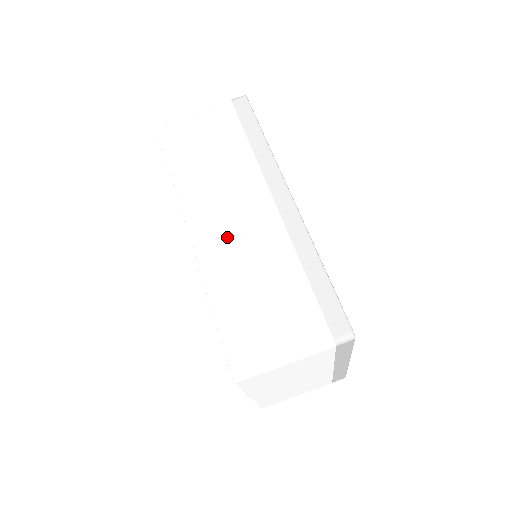
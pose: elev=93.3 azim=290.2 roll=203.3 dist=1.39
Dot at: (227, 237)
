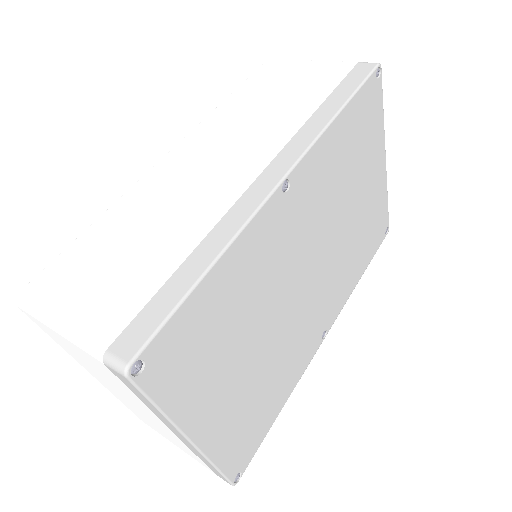
Dot at: (184, 176)
